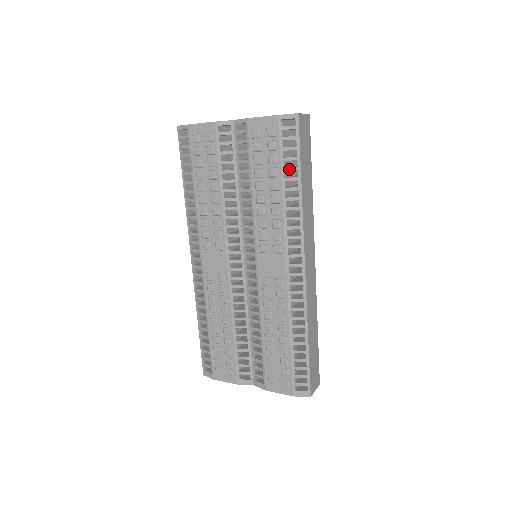
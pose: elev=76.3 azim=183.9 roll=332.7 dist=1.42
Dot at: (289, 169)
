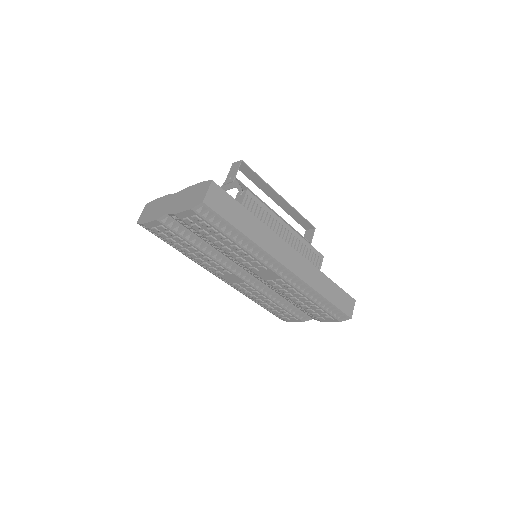
Dot at: (228, 231)
